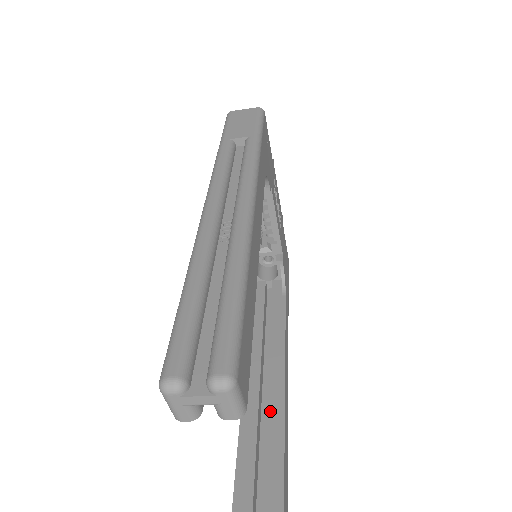
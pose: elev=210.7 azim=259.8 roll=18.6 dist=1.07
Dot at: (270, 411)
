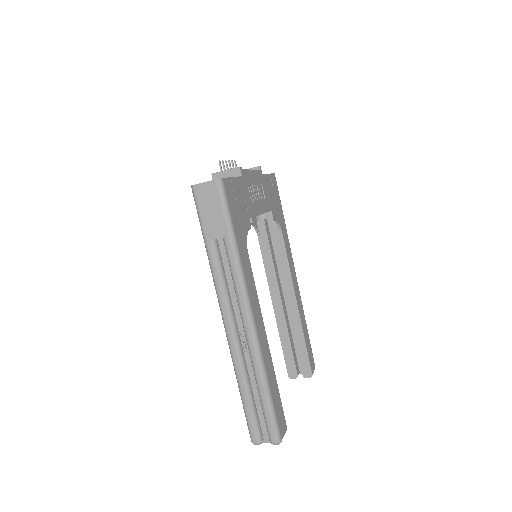
Dot at: (293, 324)
